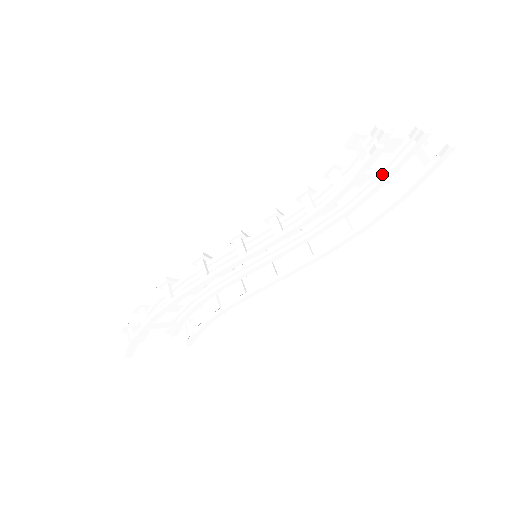
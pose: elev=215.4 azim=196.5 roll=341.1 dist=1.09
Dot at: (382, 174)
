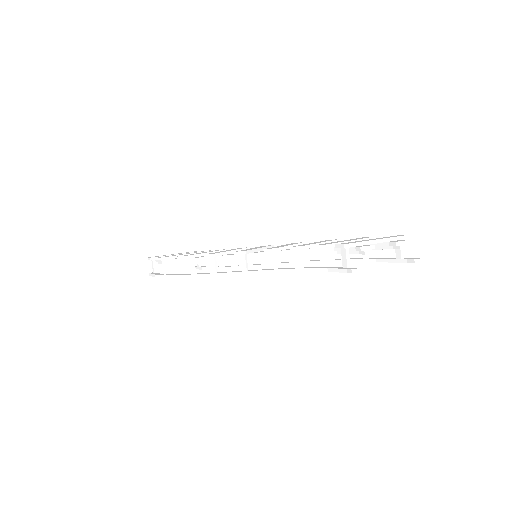
Dot at: occluded
